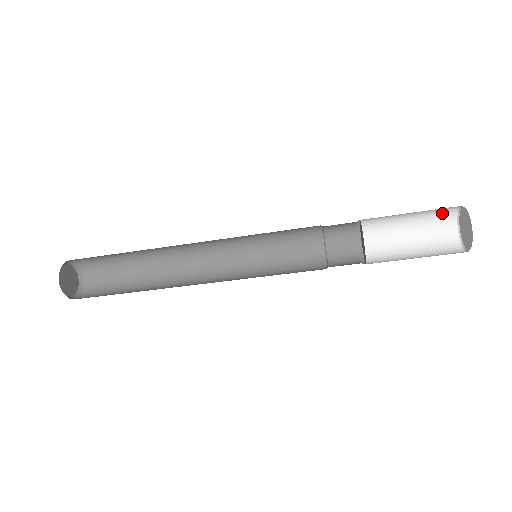
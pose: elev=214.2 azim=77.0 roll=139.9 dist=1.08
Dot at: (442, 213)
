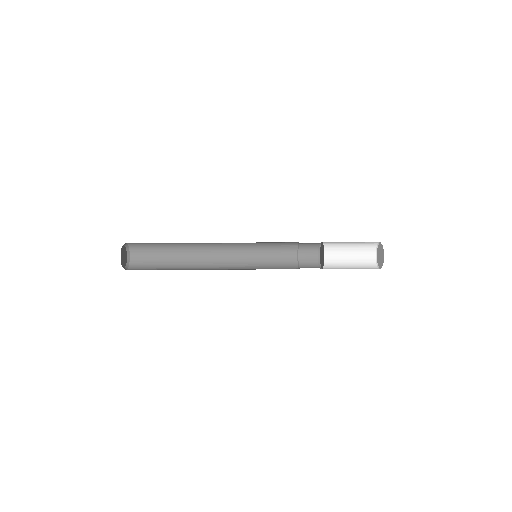
Dot at: occluded
